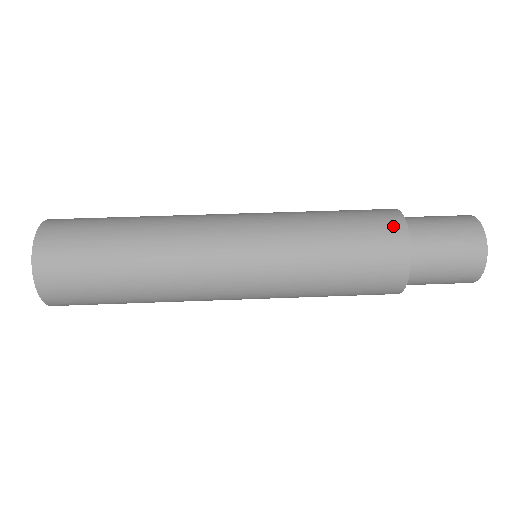
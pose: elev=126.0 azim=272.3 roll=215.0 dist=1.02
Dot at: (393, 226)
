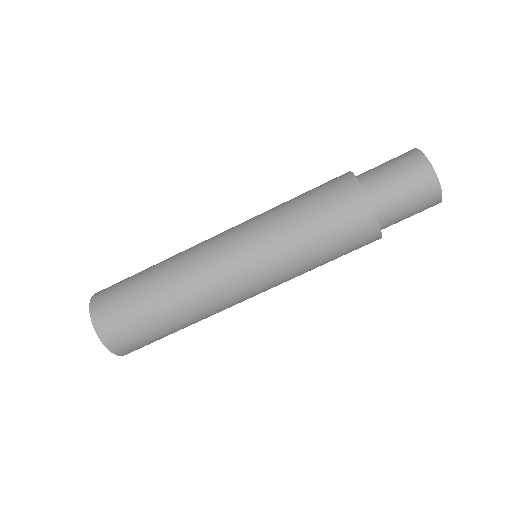
Dot at: (349, 189)
